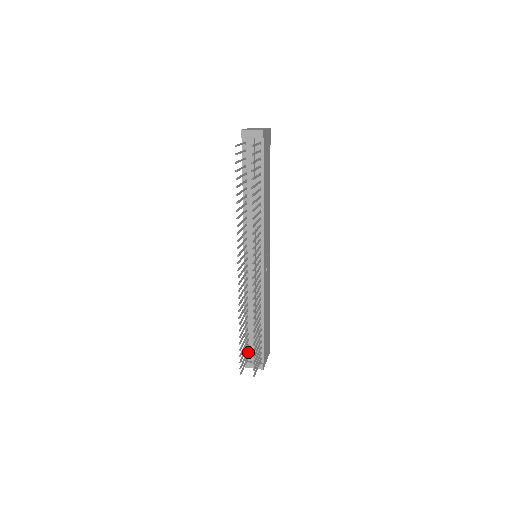
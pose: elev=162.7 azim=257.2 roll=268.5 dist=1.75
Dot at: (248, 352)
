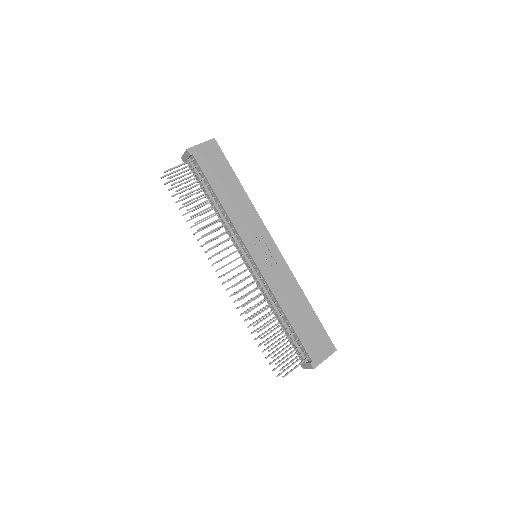
Dot at: (297, 352)
